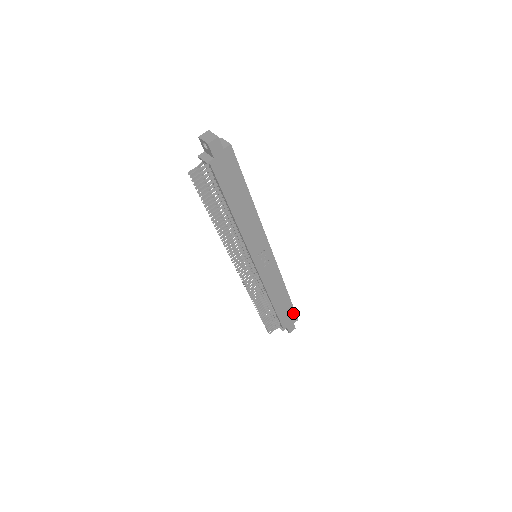
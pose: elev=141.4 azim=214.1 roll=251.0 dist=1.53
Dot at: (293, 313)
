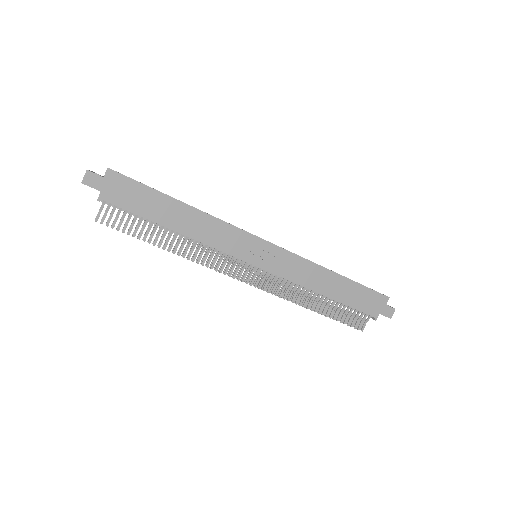
Dot at: (372, 293)
